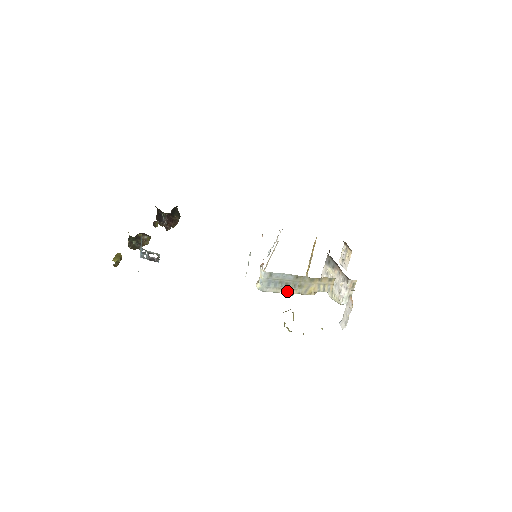
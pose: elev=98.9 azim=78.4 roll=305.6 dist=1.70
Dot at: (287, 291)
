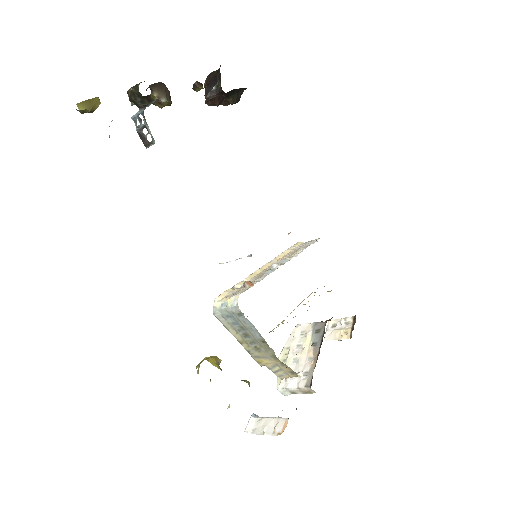
Dot at: (239, 338)
